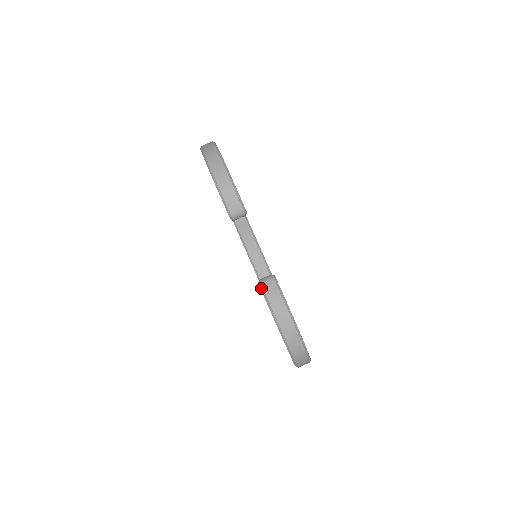
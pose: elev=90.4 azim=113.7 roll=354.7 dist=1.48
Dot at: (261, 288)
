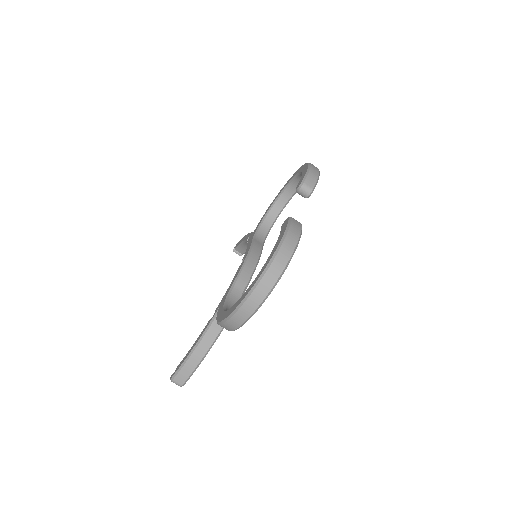
Dot at: (290, 218)
